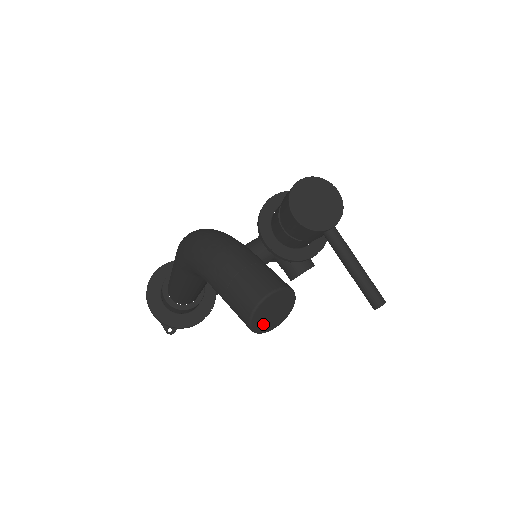
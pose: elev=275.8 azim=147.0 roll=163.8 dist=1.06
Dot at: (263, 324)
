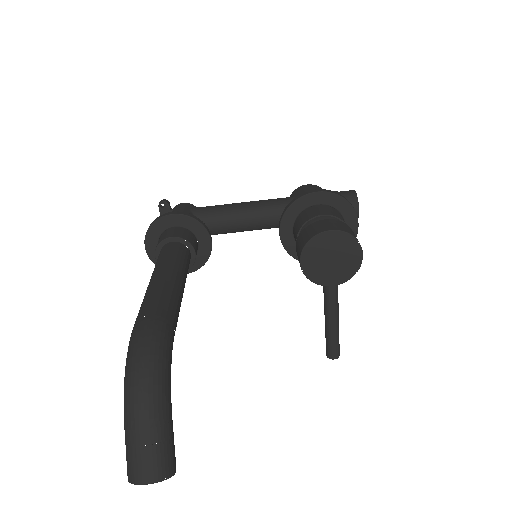
Dot at: occluded
